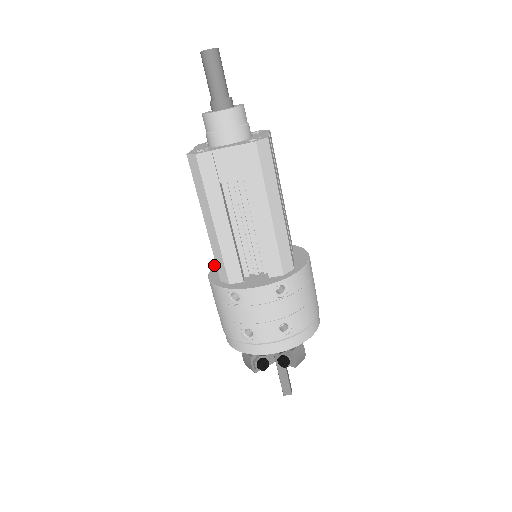
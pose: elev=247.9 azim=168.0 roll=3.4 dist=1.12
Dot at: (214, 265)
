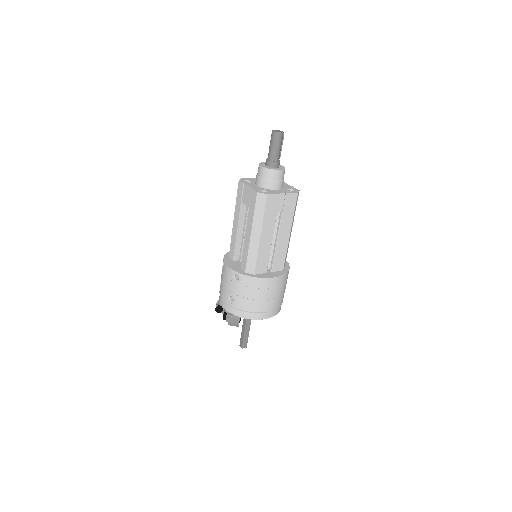
Dot at: occluded
